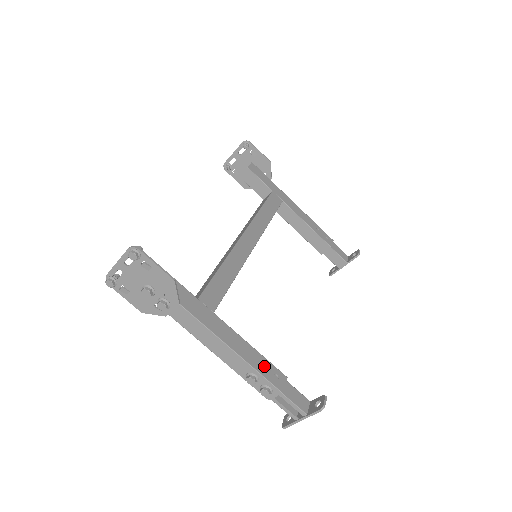
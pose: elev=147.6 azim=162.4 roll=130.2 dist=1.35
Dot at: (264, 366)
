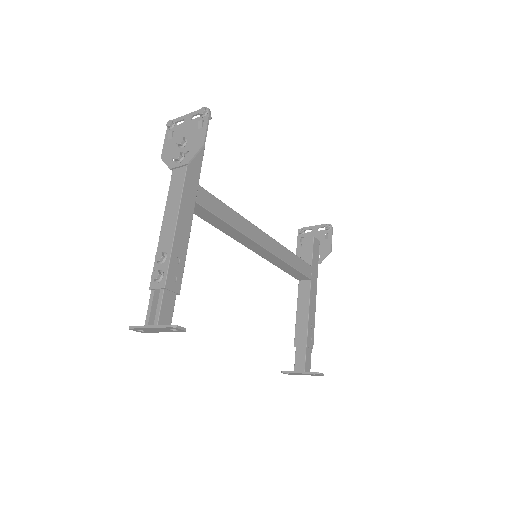
Dot at: (178, 263)
